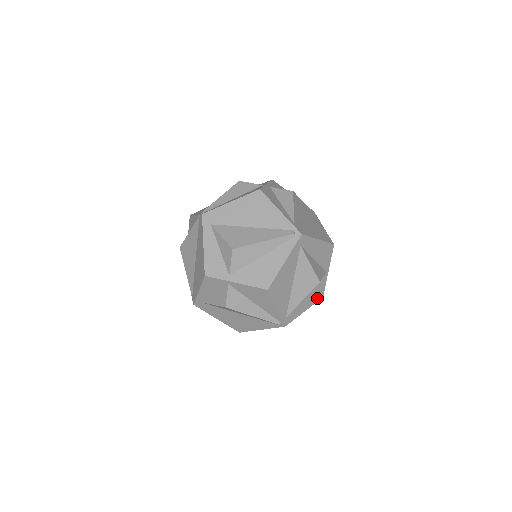
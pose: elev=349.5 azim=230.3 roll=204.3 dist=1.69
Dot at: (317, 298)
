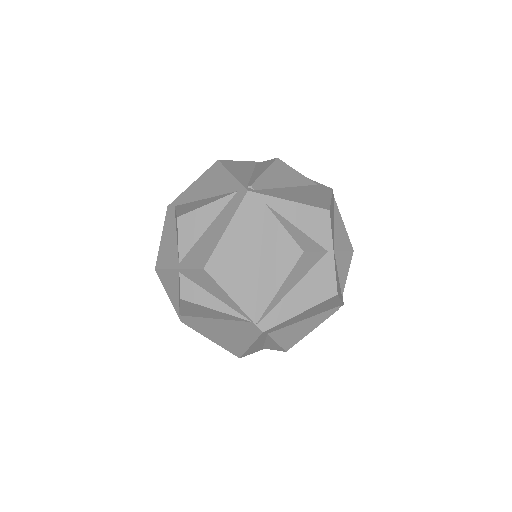
Dot at: occluded
